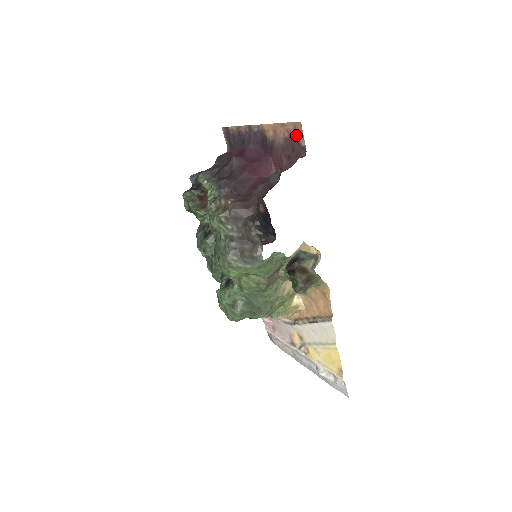
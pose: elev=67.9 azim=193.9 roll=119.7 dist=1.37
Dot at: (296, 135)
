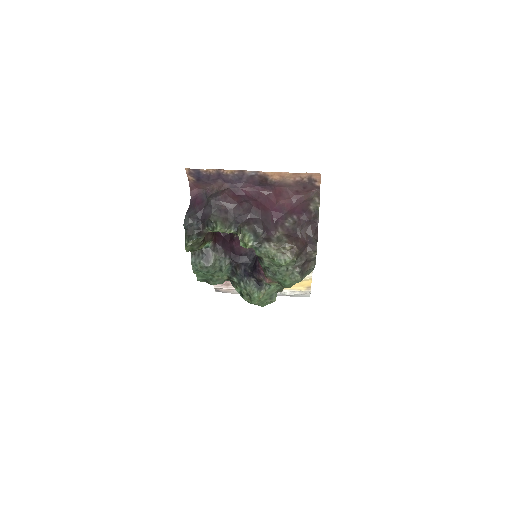
Dot at: (311, 180)
